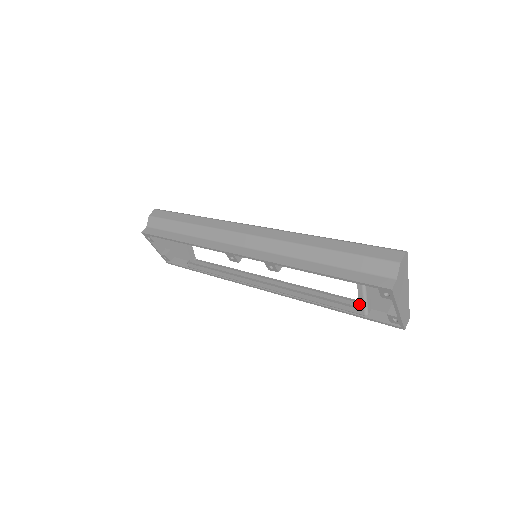
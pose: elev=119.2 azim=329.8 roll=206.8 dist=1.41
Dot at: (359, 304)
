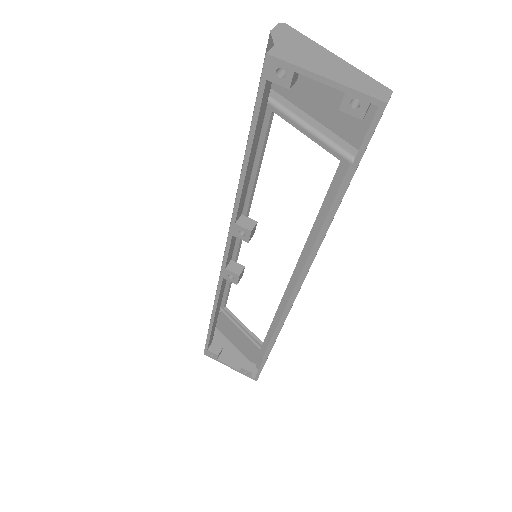
Dot at: occluded
